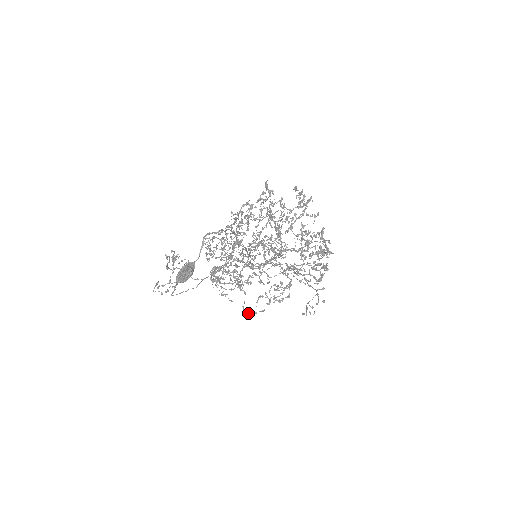
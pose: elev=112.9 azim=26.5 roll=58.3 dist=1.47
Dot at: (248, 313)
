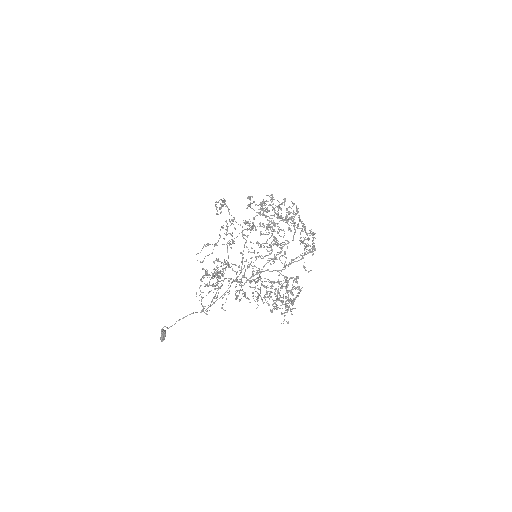
Dot at: occluded
